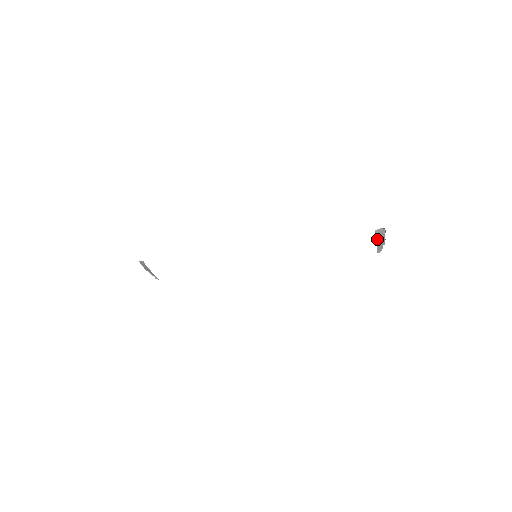
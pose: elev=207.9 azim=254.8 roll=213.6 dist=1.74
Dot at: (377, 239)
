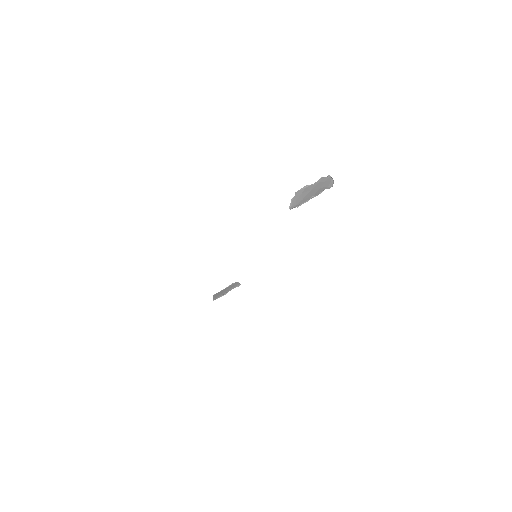
Dot at: (306, 200)
